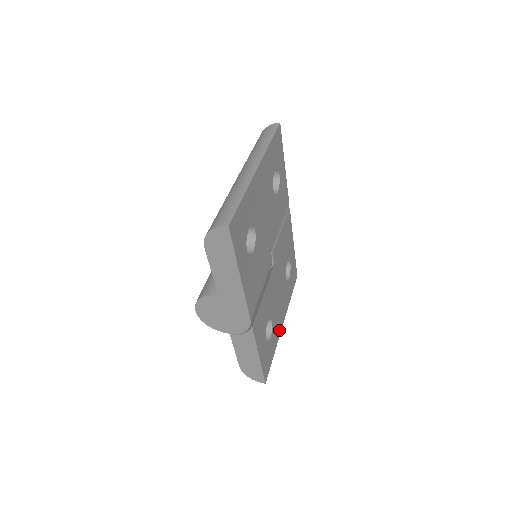
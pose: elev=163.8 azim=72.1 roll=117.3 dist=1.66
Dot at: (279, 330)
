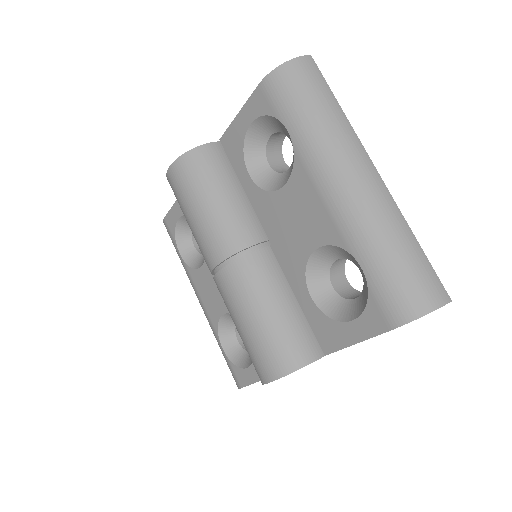
Dot at: occluded
